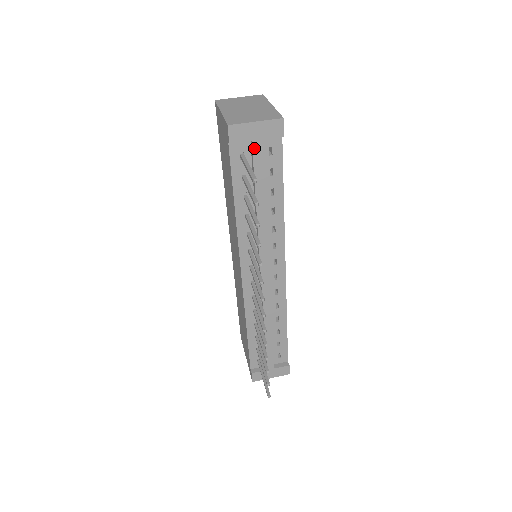
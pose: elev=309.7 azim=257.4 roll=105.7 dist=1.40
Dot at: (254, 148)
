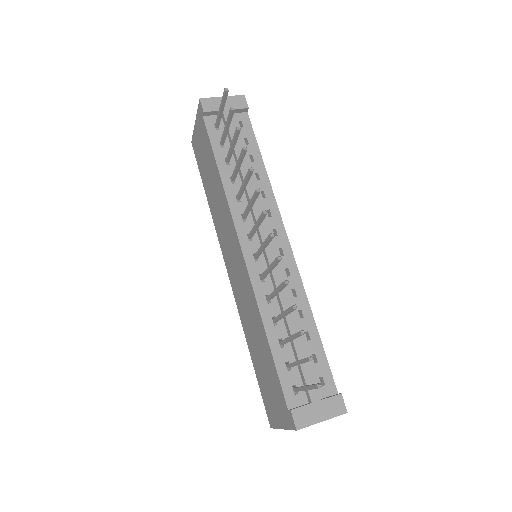
Dot at: (225, 116)
